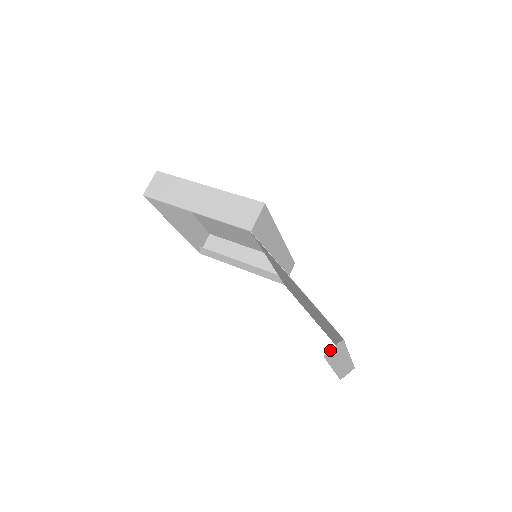
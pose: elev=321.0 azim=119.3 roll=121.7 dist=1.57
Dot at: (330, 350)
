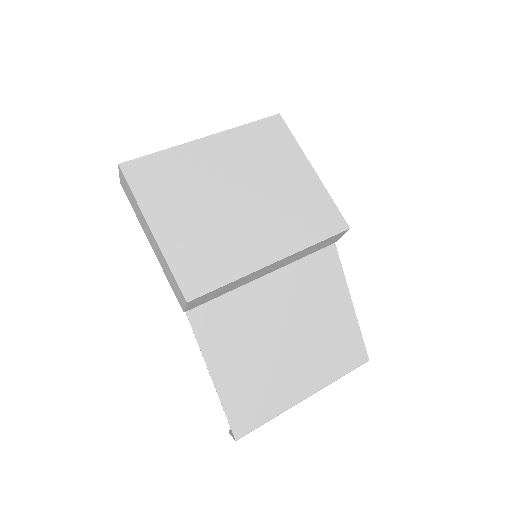
Dot at: (231, 434)
